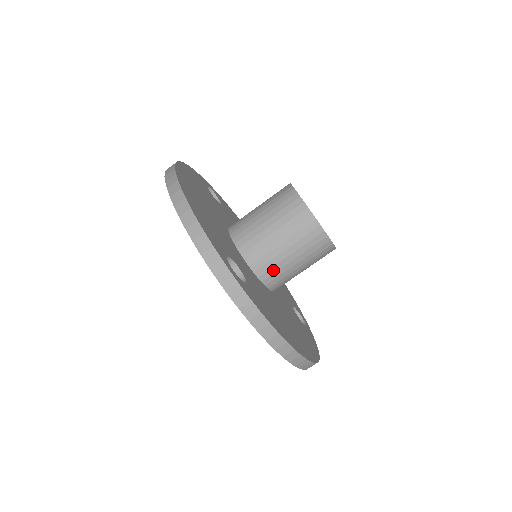
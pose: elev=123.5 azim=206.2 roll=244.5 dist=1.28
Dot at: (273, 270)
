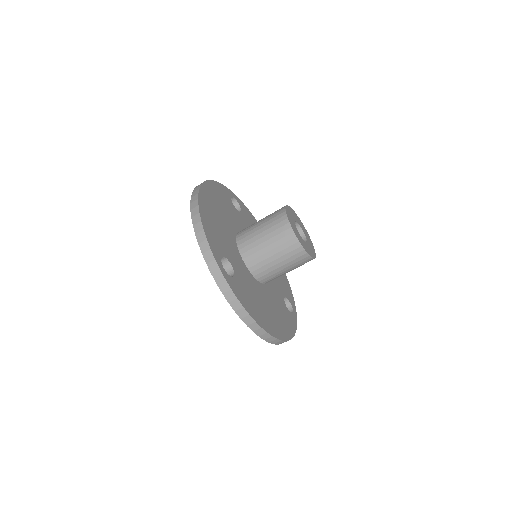
Dot at: (262, 269)
